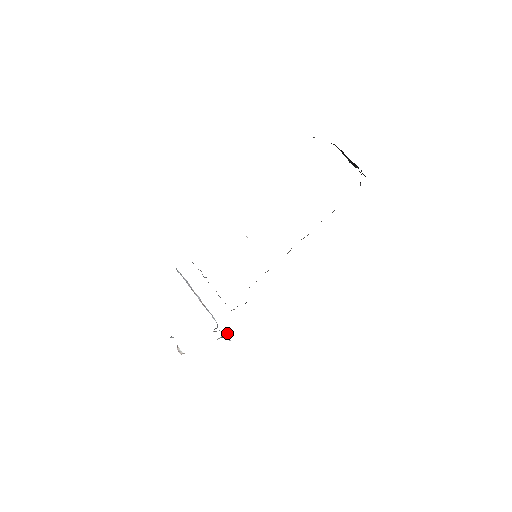
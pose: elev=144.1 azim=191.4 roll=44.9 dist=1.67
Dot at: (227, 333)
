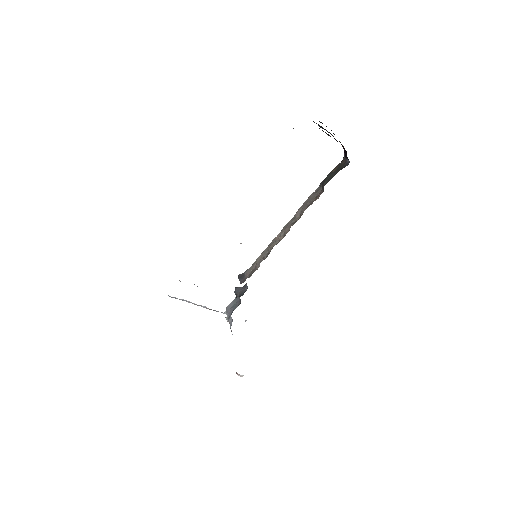
Dot at: occluded
